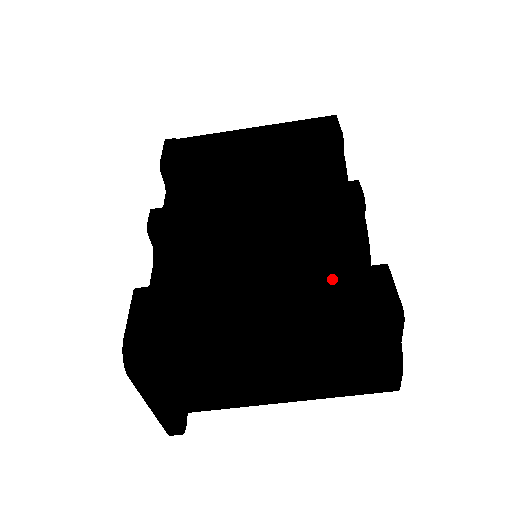
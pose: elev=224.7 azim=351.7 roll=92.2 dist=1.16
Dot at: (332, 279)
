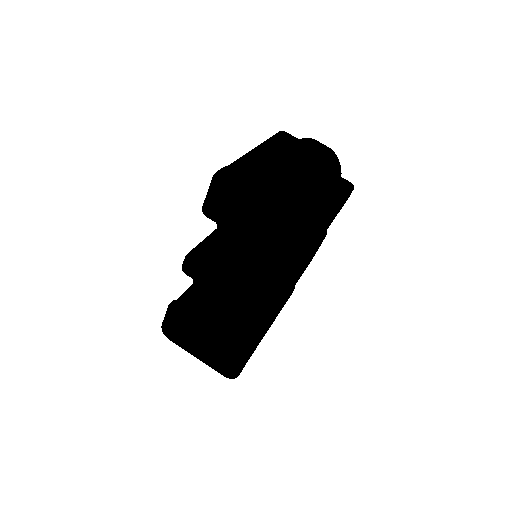
Dot at: occluded
